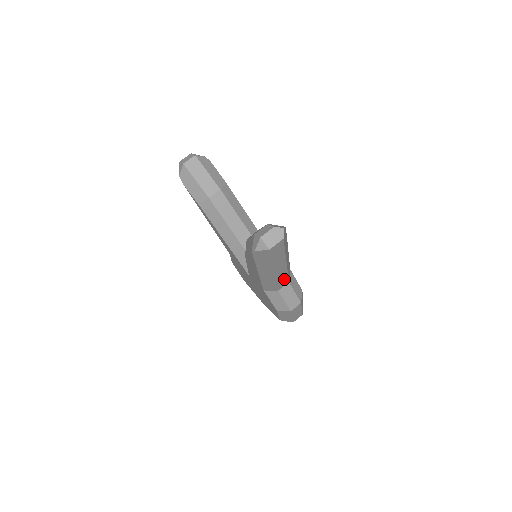
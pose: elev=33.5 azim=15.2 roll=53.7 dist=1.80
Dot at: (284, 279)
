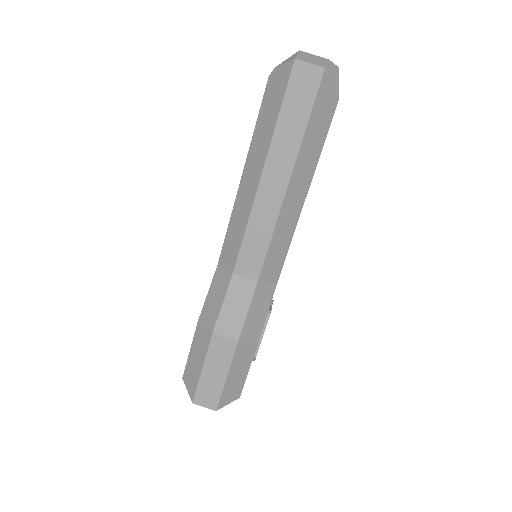
Dot at: (259, 249)
